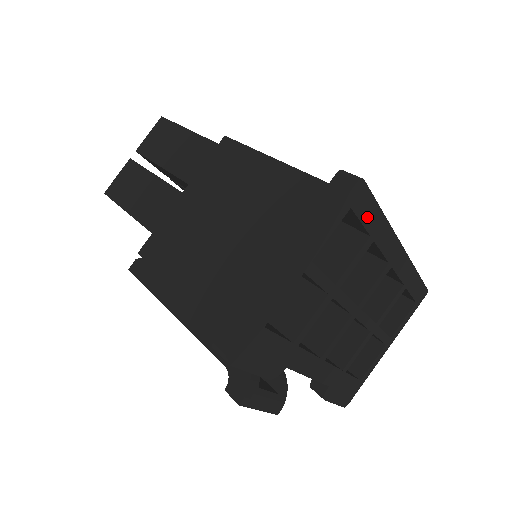
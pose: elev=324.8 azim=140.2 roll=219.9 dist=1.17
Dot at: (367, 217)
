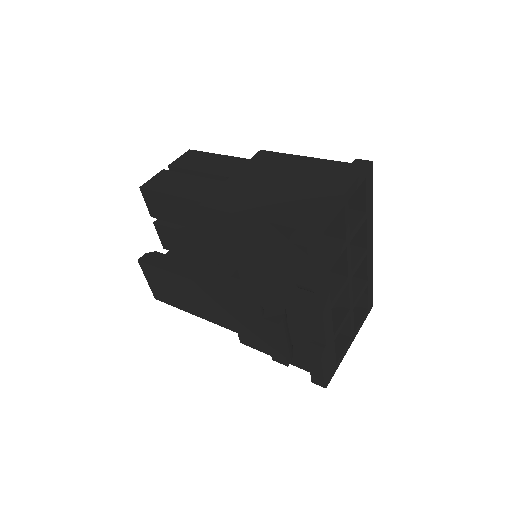
Dot at: (368, 194)
